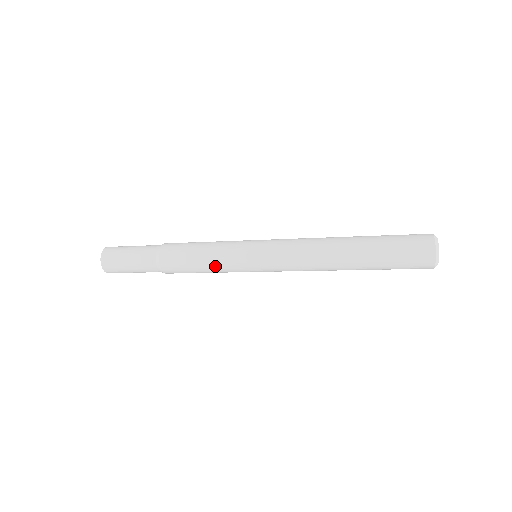
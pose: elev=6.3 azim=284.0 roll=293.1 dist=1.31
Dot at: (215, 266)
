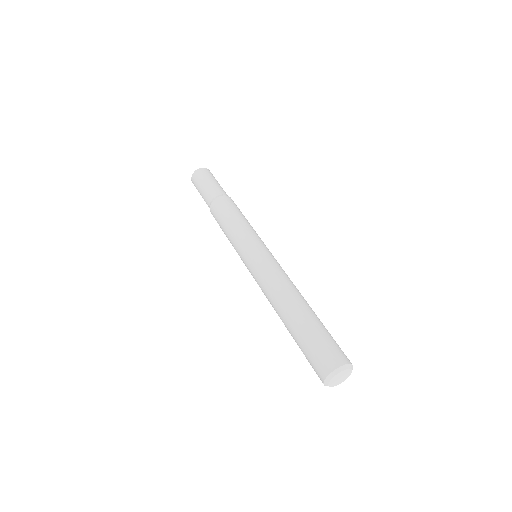
Dot at: occluded
